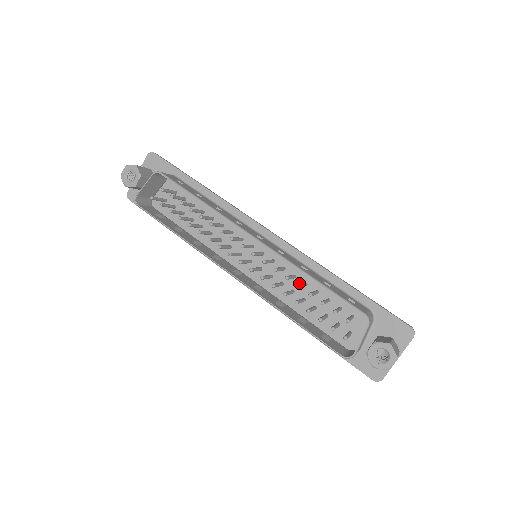
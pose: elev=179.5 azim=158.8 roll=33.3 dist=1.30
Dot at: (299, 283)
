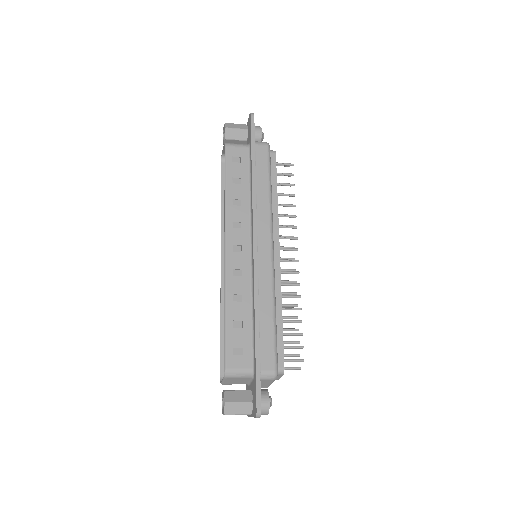
Dot at: occluded
